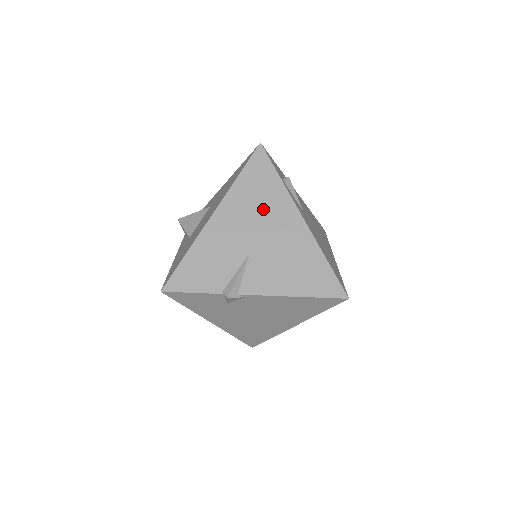
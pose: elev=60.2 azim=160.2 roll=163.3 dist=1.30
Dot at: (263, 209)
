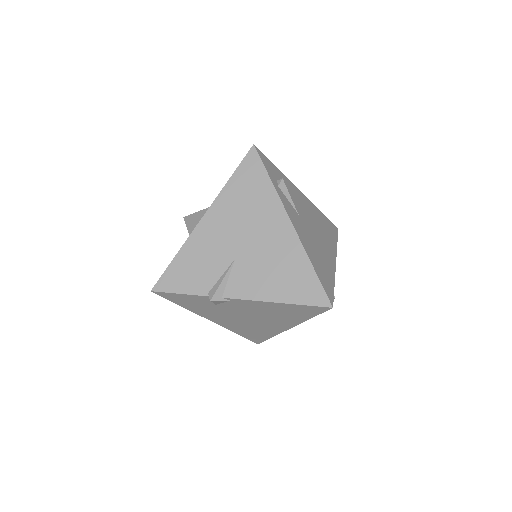
Dot at: (252, 213)
